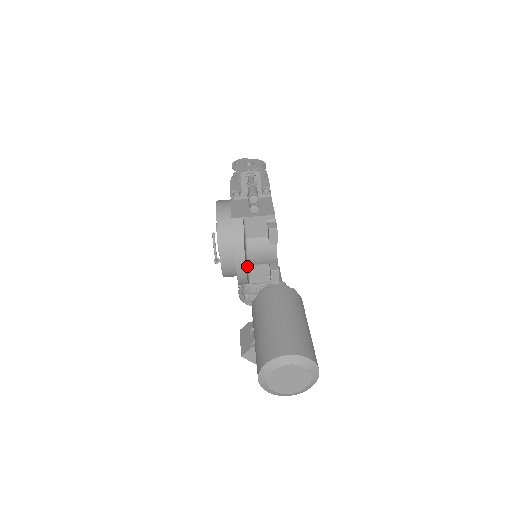
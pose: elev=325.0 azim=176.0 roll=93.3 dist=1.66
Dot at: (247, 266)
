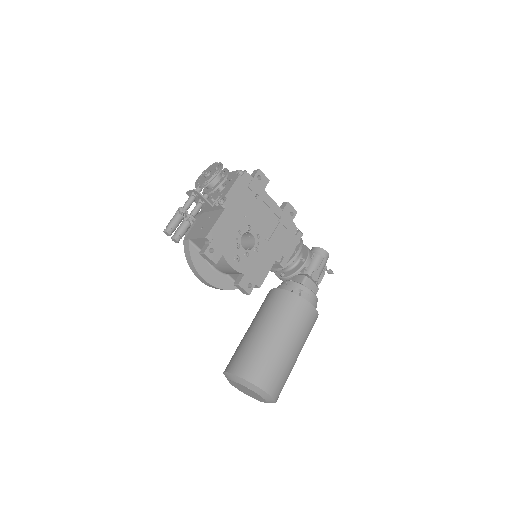
Dot at: (226, 275)
